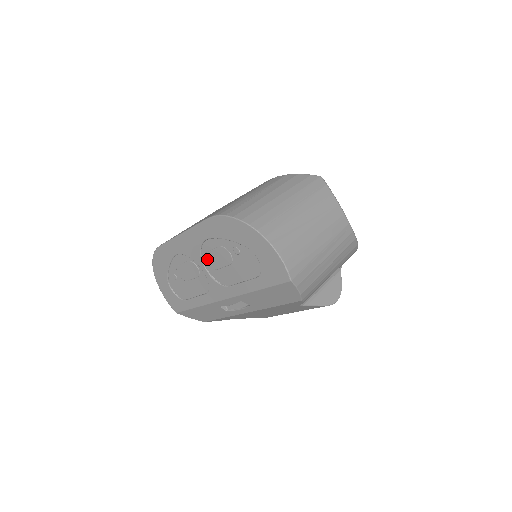
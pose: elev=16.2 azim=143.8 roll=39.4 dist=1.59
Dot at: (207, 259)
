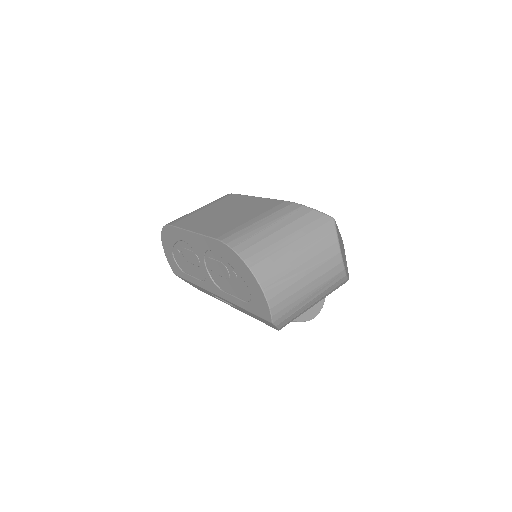
Dot at: (209, 262)
